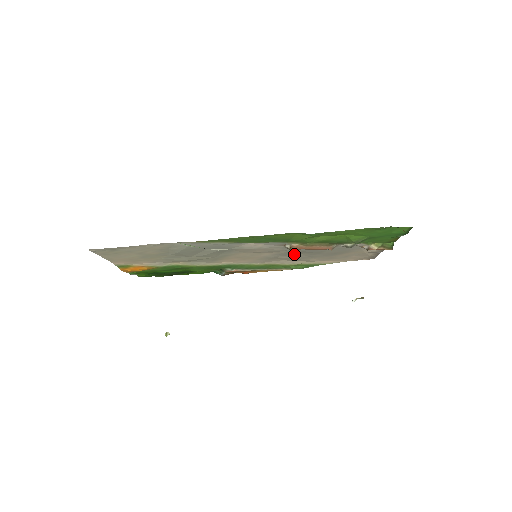
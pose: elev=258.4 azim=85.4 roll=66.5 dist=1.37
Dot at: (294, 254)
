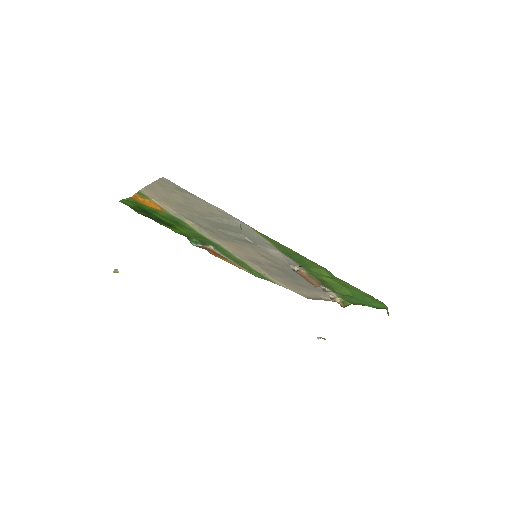
Dot at: (277, 269)
